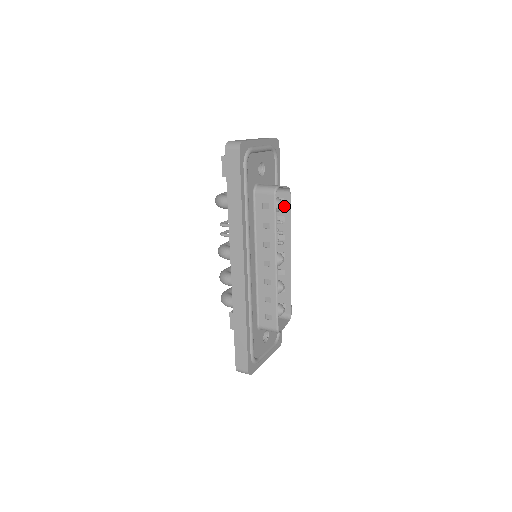
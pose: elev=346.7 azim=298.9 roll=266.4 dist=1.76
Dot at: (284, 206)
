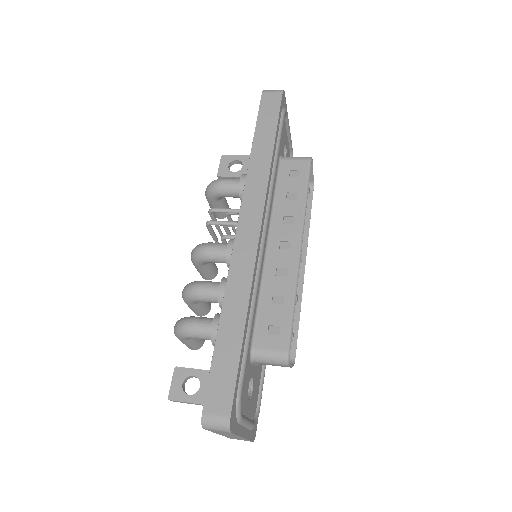
Dot at: occluded
